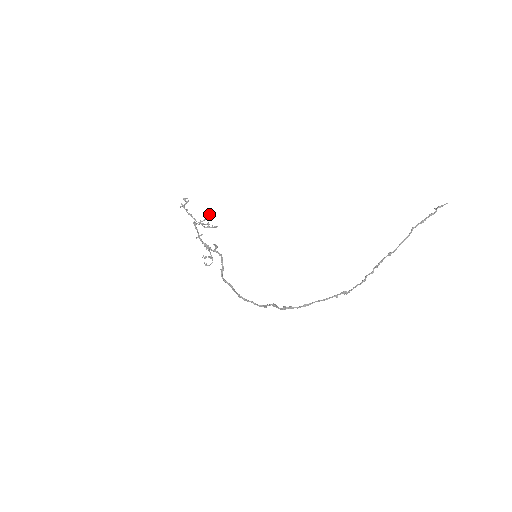
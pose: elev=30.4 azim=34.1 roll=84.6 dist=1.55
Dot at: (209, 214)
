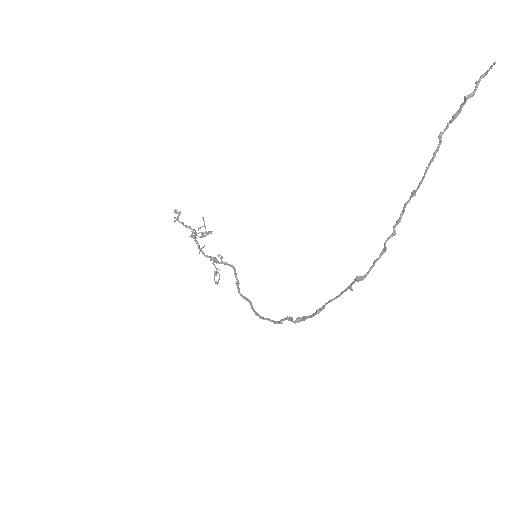
Dot at: occluded
